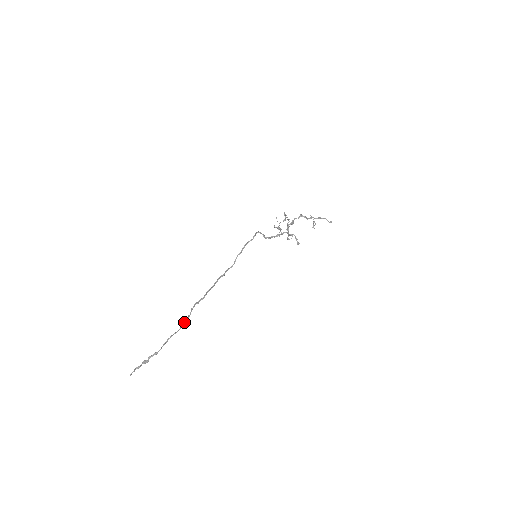
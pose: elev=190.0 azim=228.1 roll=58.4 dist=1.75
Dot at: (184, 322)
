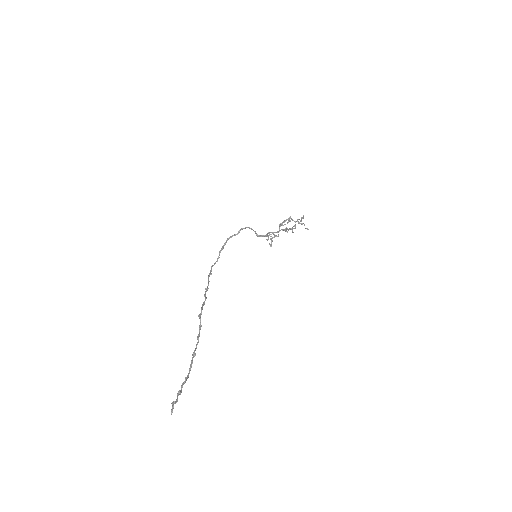
Dot at: (199, 334)
